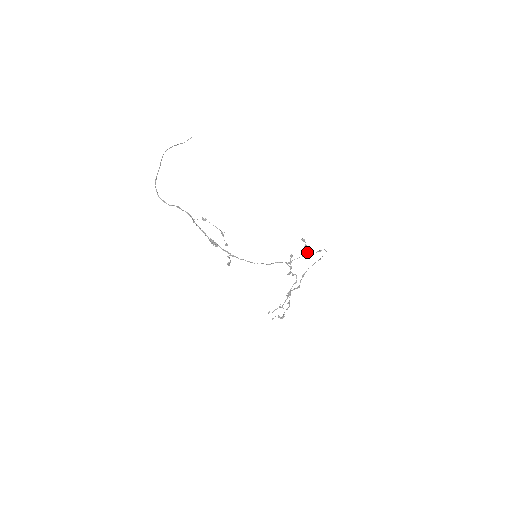
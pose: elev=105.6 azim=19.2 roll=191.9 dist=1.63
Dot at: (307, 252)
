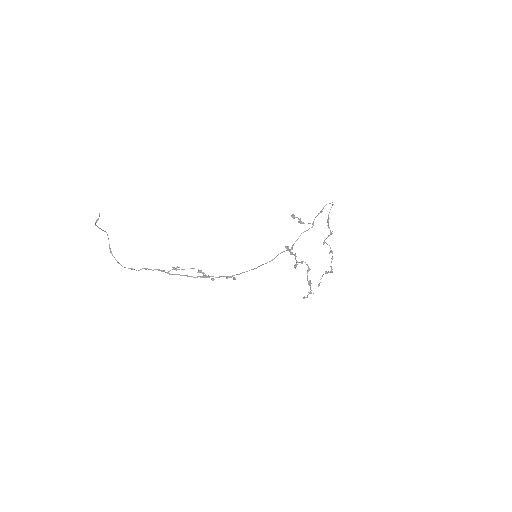
Dot at: occluded
